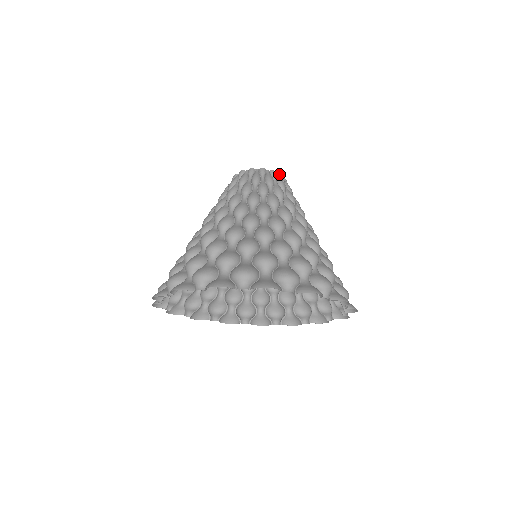
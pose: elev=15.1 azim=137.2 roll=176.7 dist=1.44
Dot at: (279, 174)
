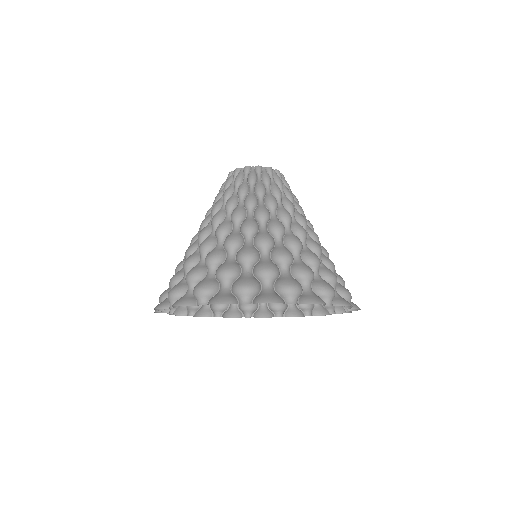
Dot at: occluded
